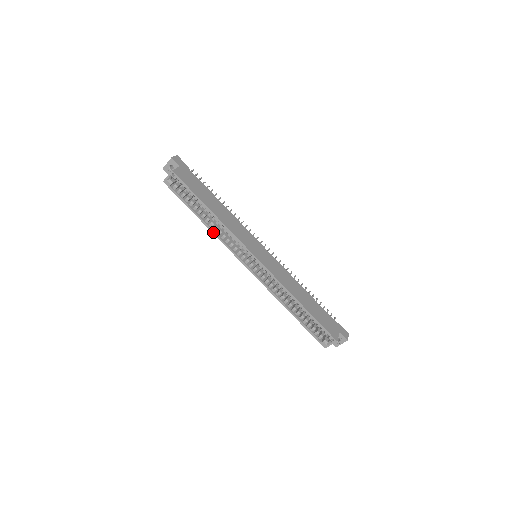
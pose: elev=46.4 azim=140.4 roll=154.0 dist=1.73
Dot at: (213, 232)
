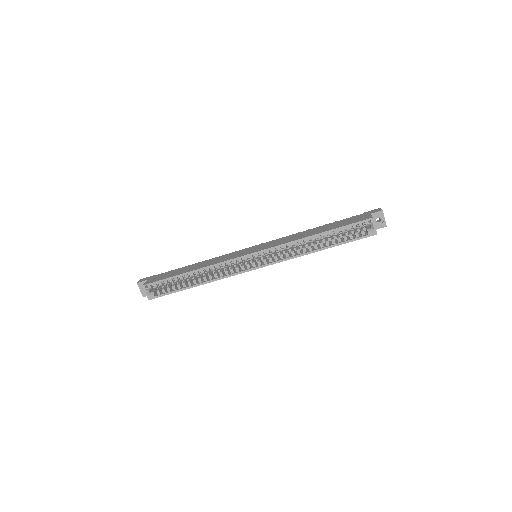
Dot at: (212, 281)
